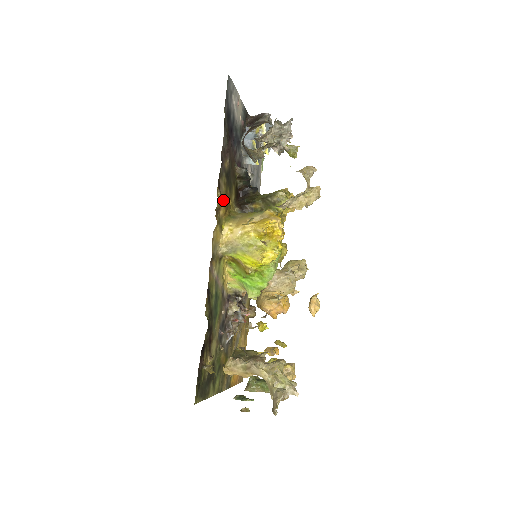
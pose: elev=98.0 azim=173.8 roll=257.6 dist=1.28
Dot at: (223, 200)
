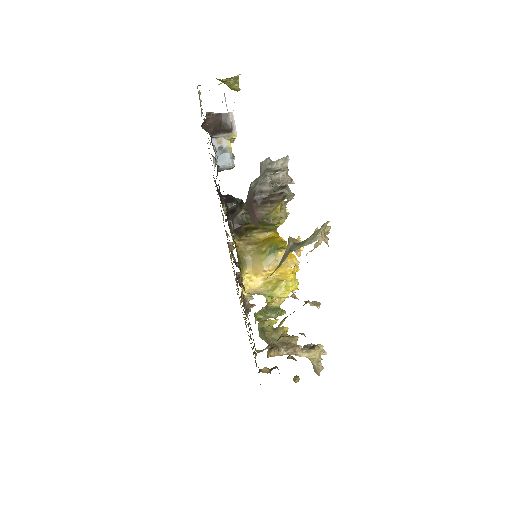
Dot at: (239, 265)
